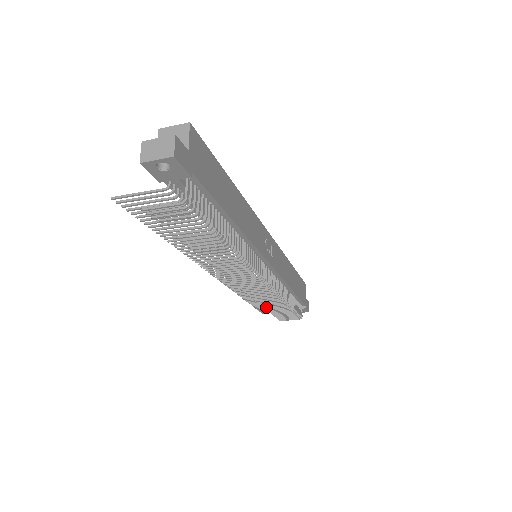
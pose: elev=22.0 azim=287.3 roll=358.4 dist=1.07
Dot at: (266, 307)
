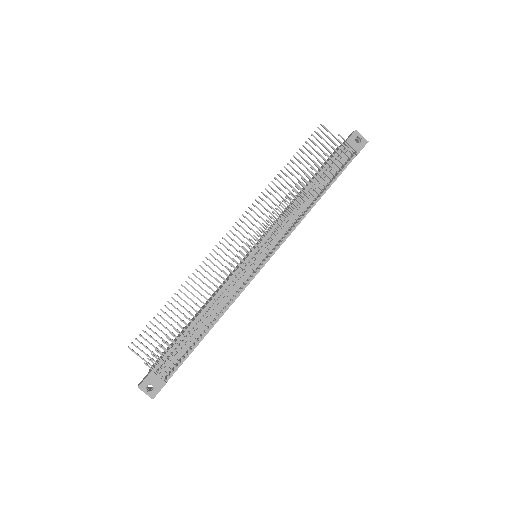
Dot at: (194, 309)
